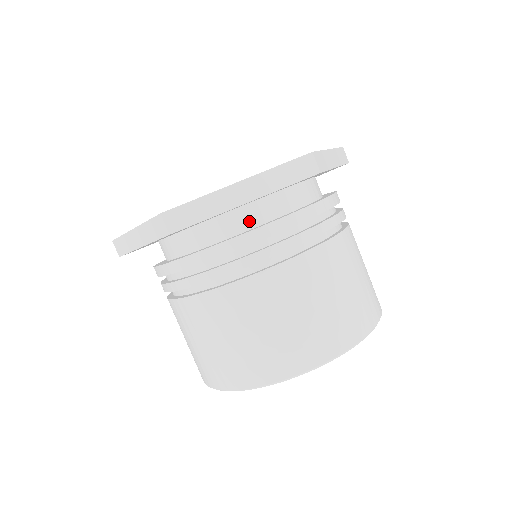
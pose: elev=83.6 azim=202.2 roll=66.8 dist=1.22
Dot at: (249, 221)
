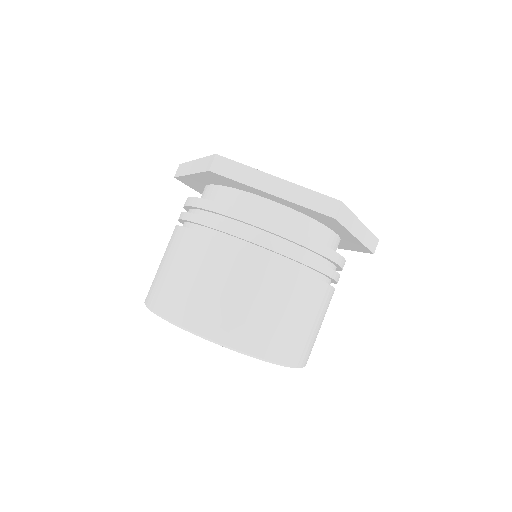
Dot at: (331, 244)
